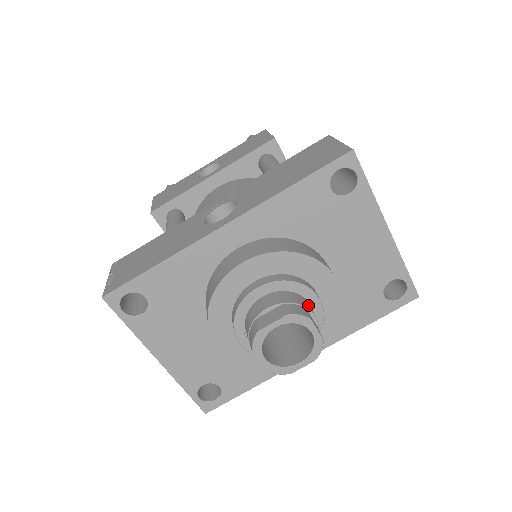
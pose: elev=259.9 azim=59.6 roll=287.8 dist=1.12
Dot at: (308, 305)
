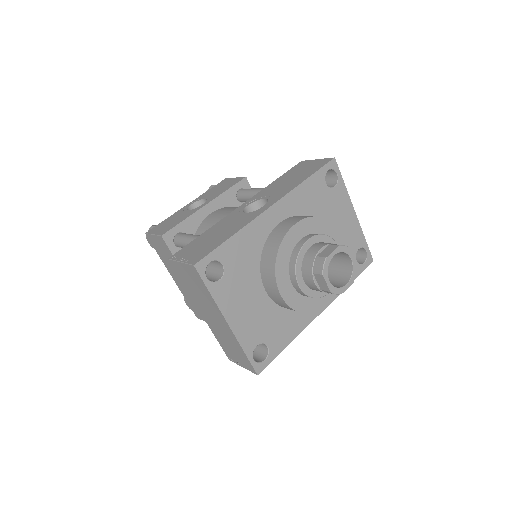
Dot at: occluded
